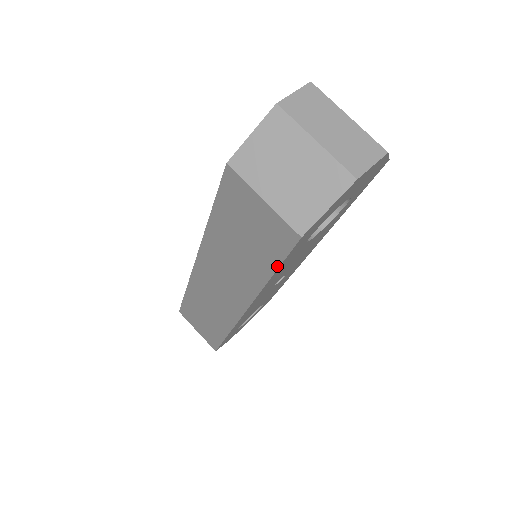
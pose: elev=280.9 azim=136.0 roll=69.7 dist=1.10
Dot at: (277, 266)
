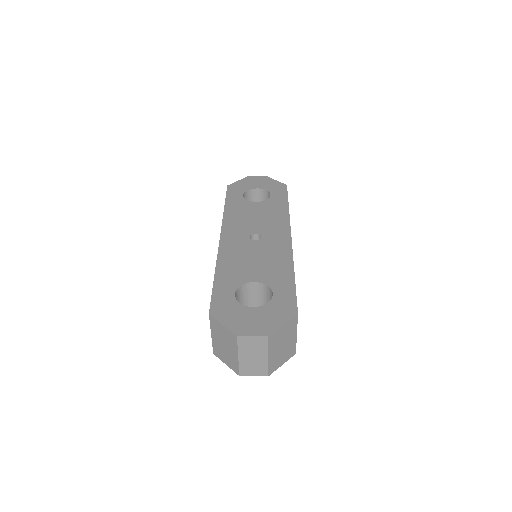
Dot at: occluded
